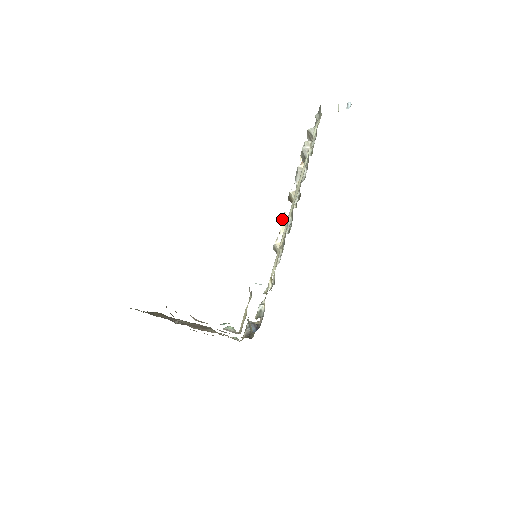
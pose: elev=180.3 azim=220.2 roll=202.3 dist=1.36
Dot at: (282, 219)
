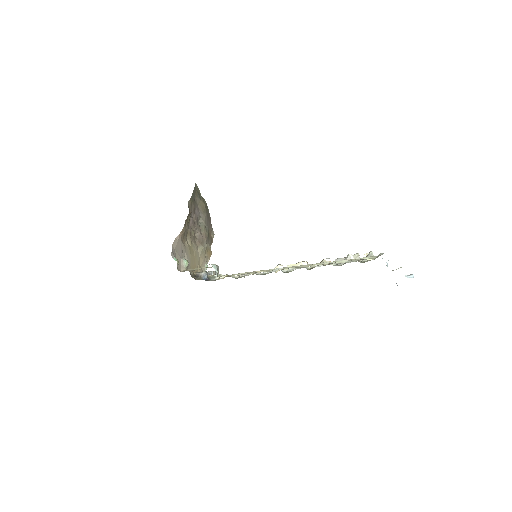
Dot at: (299, 262)
